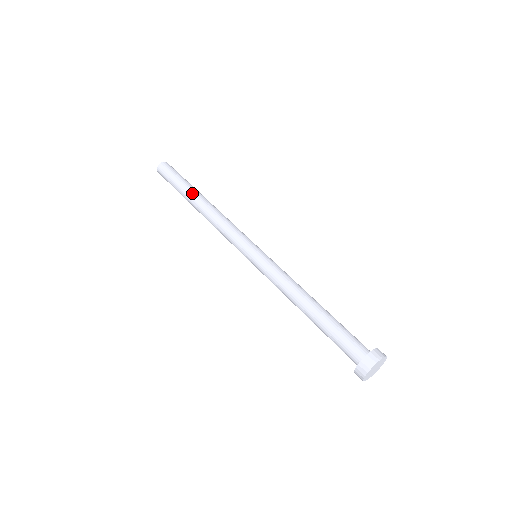
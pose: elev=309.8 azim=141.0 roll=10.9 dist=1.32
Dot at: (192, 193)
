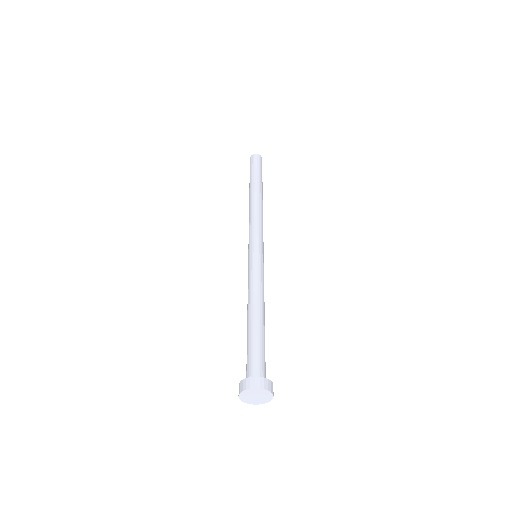
Dot at: (255, 185)
